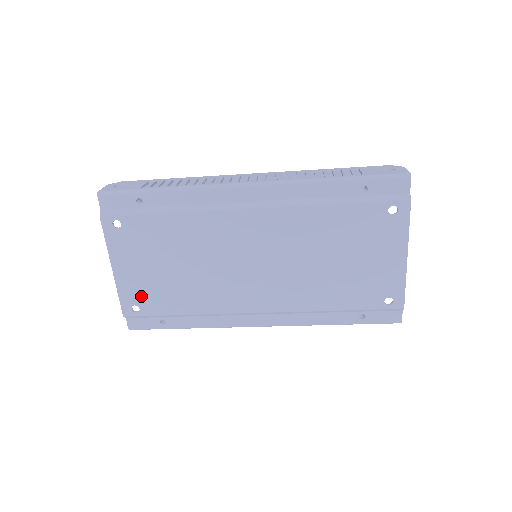
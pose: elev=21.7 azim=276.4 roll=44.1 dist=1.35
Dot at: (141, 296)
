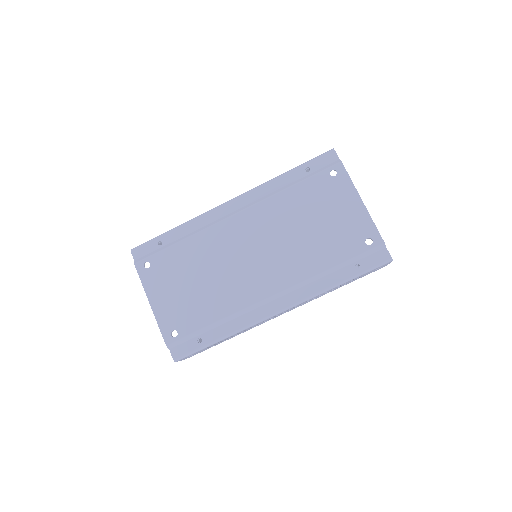
Dot at: (176, 319)
